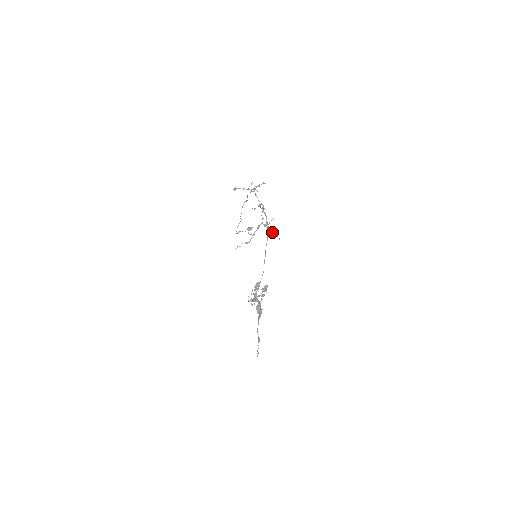
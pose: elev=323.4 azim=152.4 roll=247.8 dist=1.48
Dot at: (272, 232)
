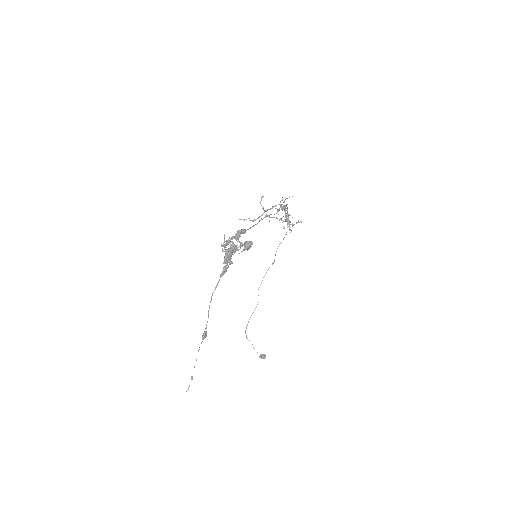
Dot at: (286, 219)
